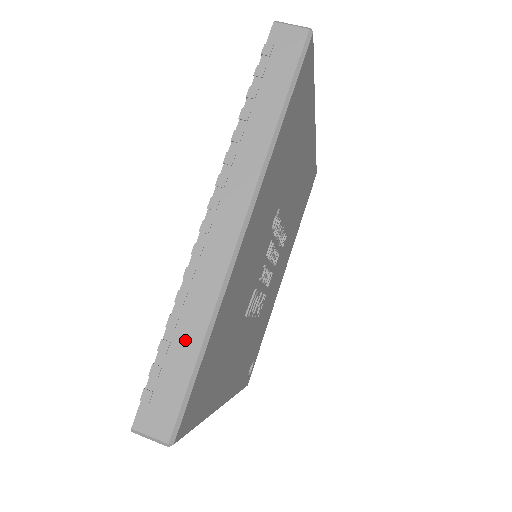
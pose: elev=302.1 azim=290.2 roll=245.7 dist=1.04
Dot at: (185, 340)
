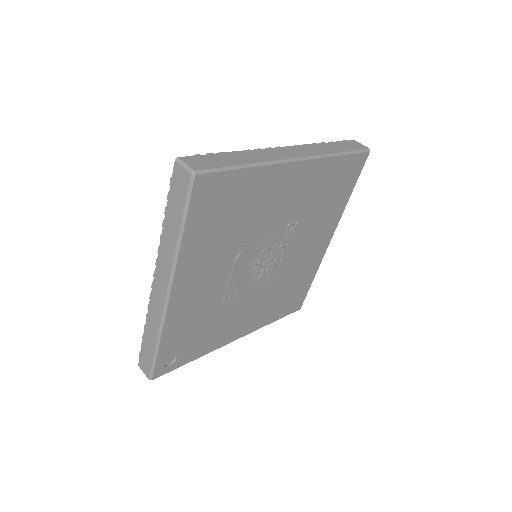
Dot at: (238, 159)
